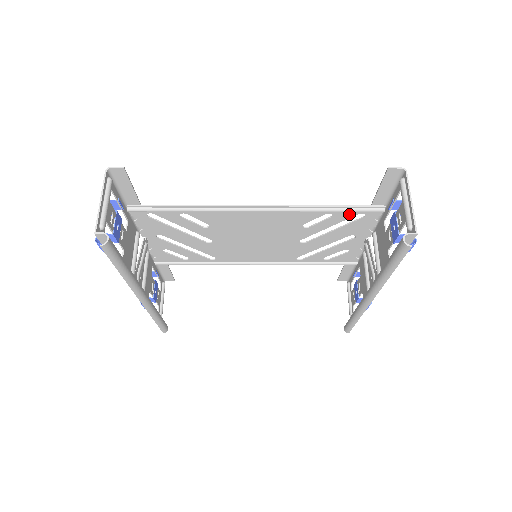
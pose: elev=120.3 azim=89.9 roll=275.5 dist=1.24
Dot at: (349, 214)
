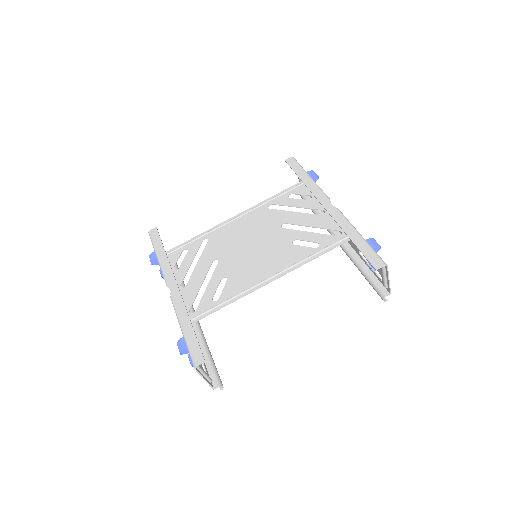
Dot at: (331, 240)
